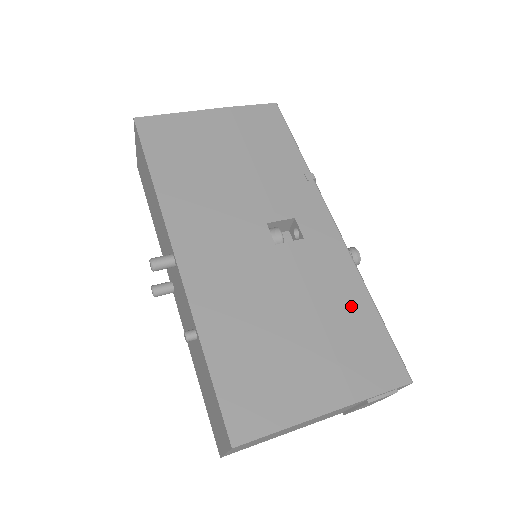
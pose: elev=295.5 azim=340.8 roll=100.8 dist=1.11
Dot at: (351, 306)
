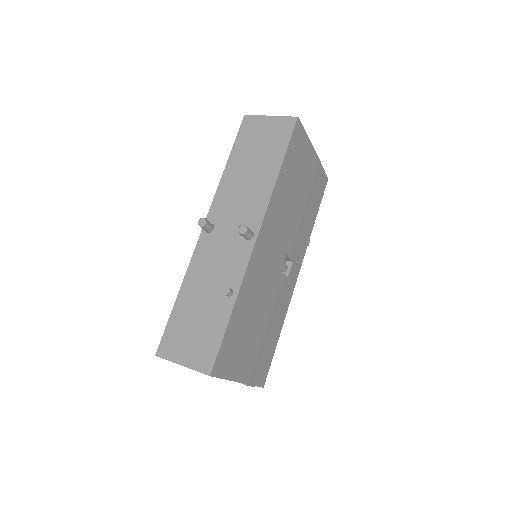
Dot at: (275, 332)
